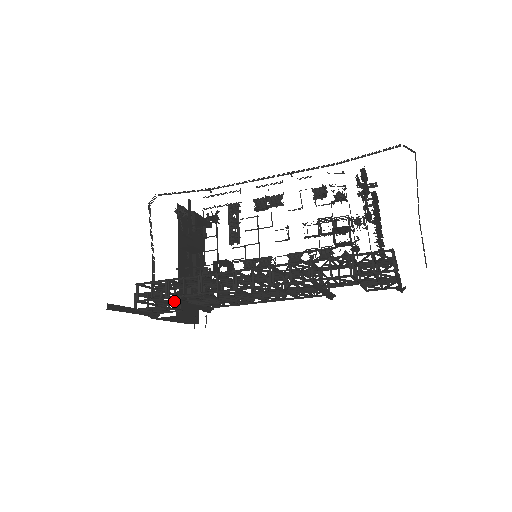
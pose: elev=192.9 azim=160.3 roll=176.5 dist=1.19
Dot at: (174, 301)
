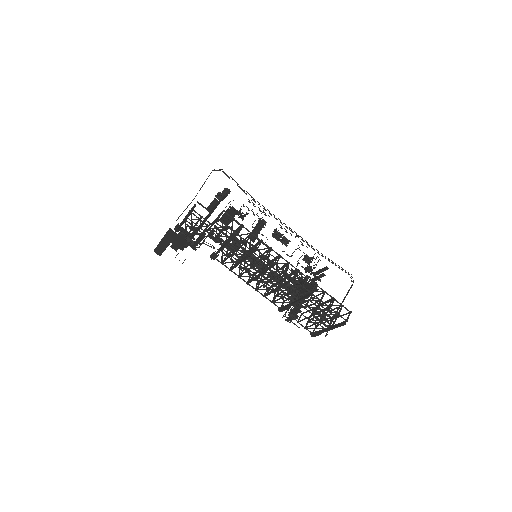
Dot at: occluded
